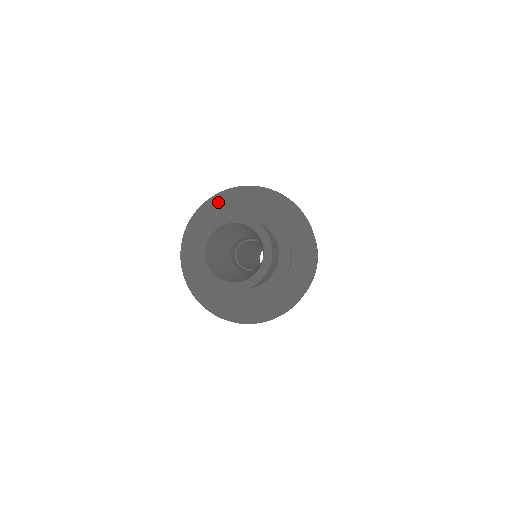
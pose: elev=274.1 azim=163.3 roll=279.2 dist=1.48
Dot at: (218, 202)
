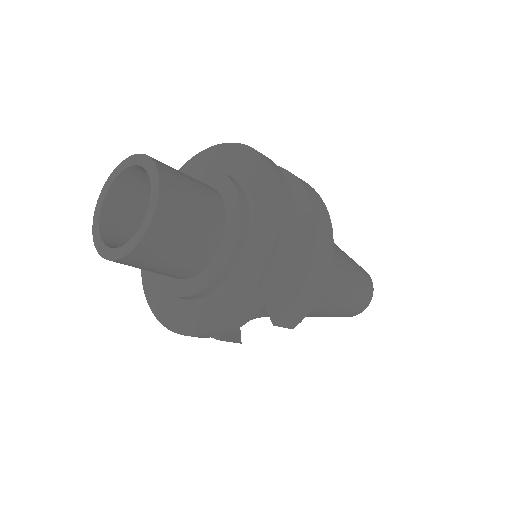
Dot at: (186, 172)
